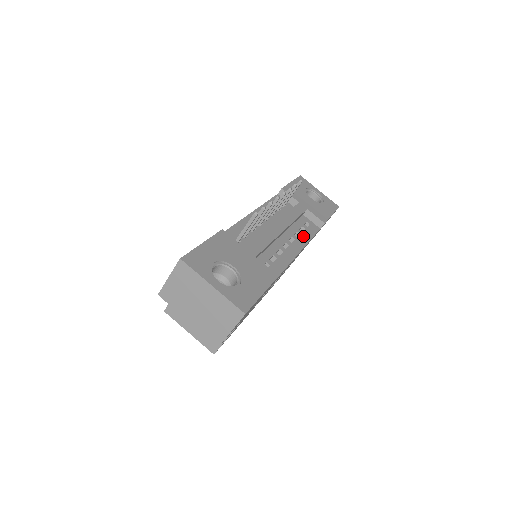
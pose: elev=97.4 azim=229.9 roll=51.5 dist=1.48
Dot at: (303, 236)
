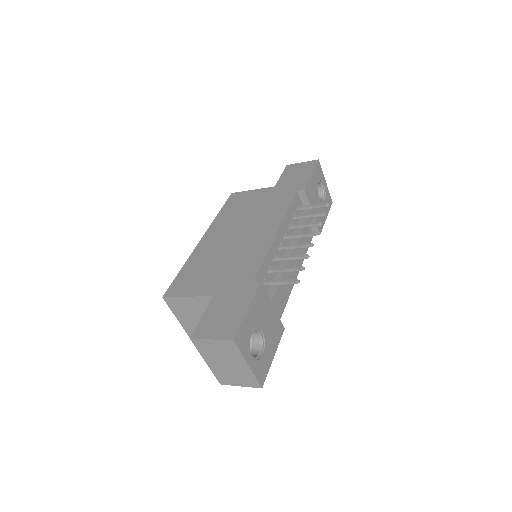
Dot at: (302, 252)
